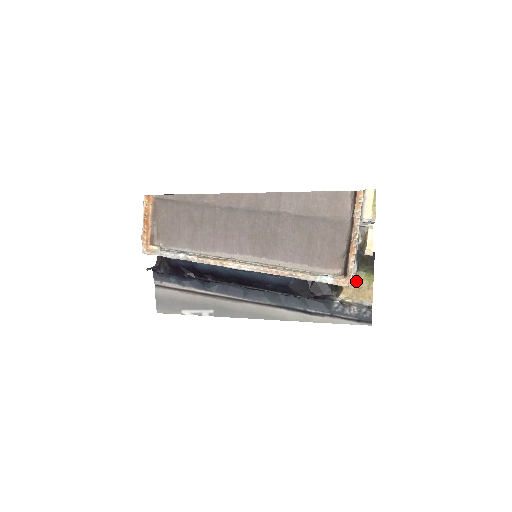
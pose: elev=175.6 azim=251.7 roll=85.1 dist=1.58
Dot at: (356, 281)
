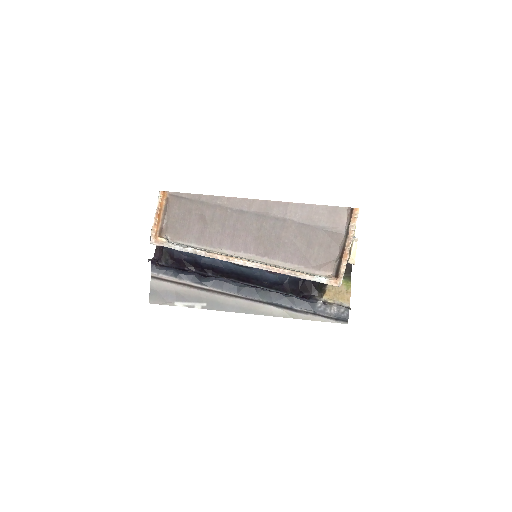
Dot at: (336, 286)
